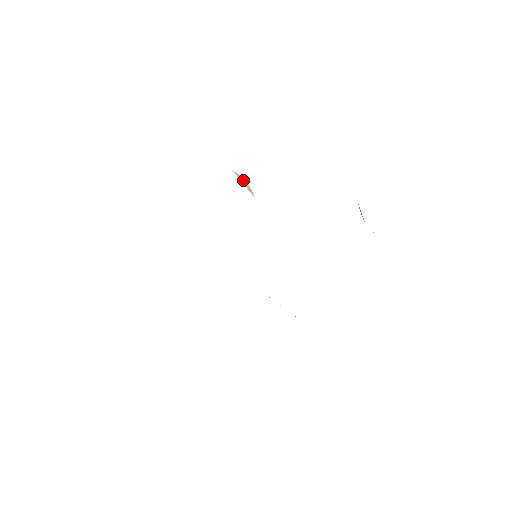
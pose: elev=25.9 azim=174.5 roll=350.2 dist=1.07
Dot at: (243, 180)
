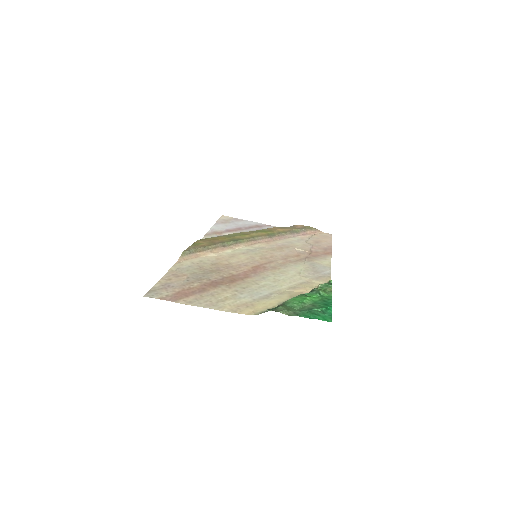
Dot at: (221, 288)
